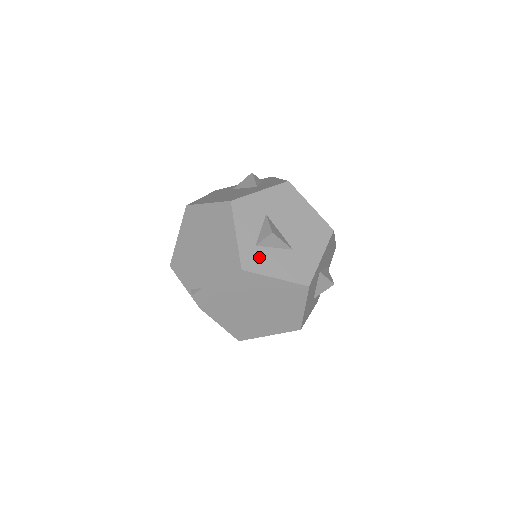
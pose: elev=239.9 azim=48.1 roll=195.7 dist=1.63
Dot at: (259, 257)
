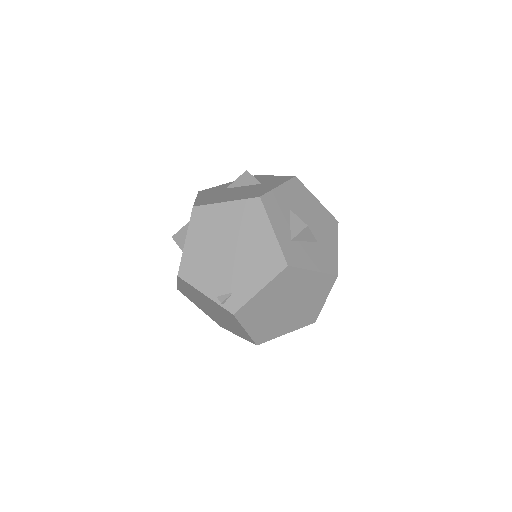
Dot at: (297, 252)
